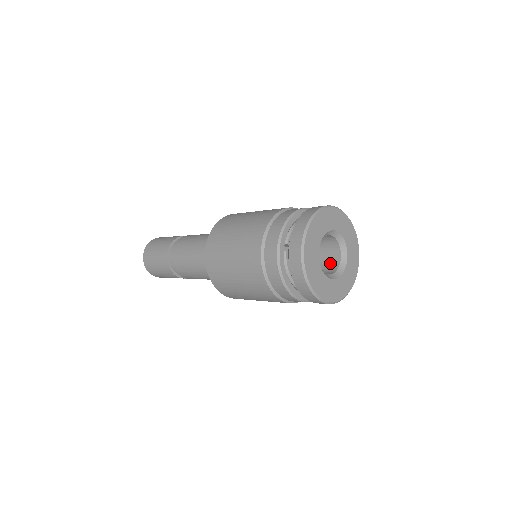
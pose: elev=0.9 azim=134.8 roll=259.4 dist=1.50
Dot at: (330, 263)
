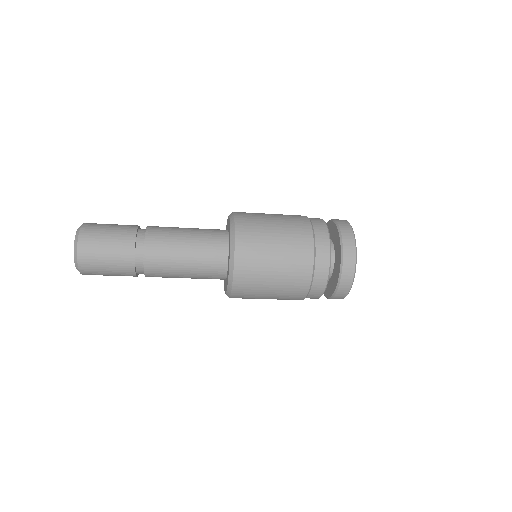
Dot at: occluded
